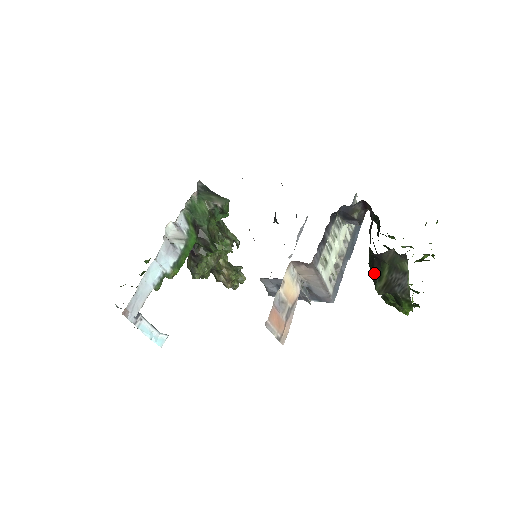
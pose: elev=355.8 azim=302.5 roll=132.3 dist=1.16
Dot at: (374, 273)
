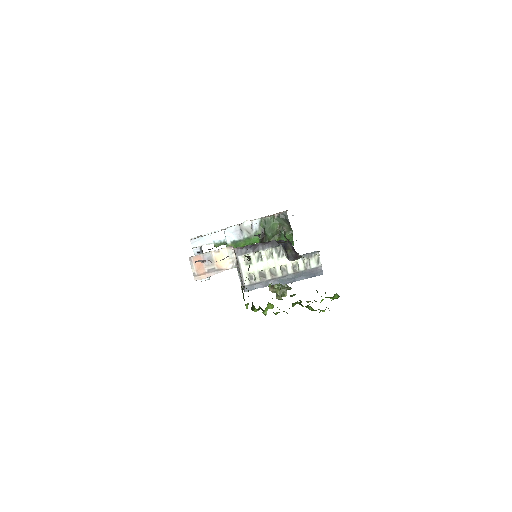
Dot at: occluded
